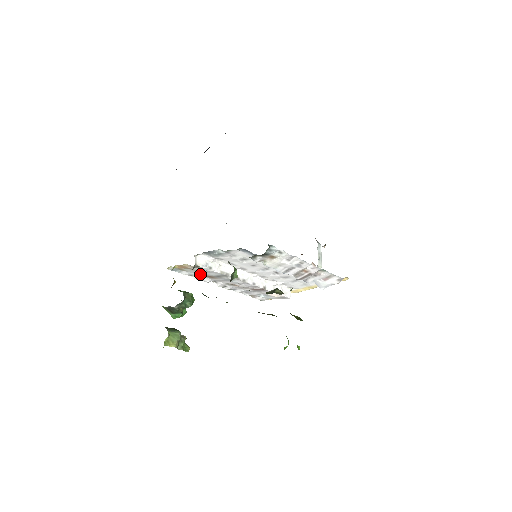
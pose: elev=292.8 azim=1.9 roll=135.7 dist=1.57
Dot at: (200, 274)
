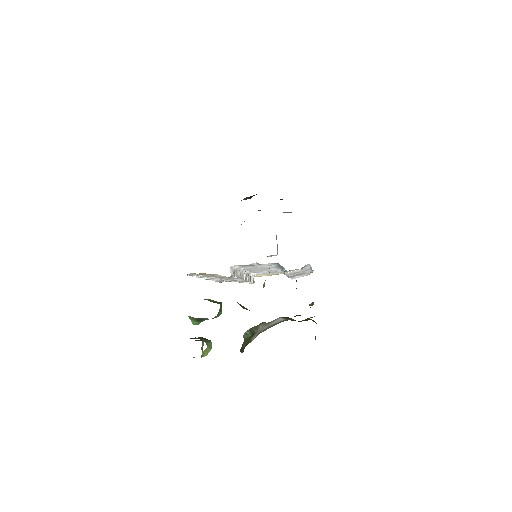
Dot at: occluded
